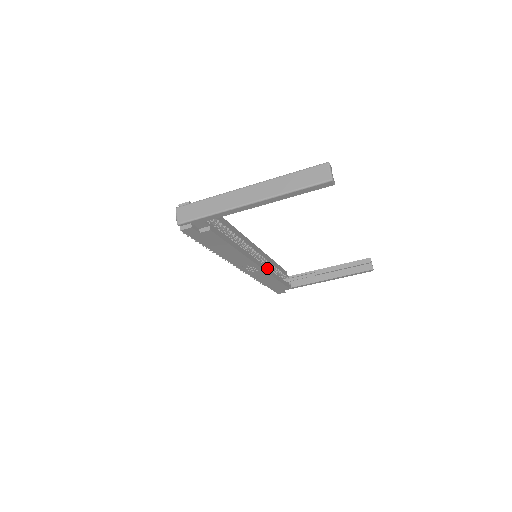
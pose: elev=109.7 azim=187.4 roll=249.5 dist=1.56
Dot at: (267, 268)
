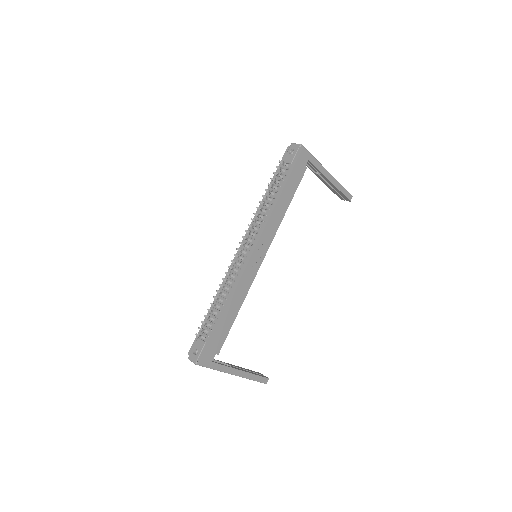
Dot at: occluded
